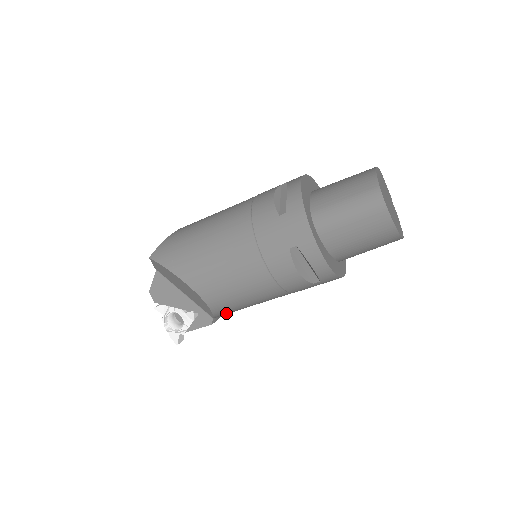
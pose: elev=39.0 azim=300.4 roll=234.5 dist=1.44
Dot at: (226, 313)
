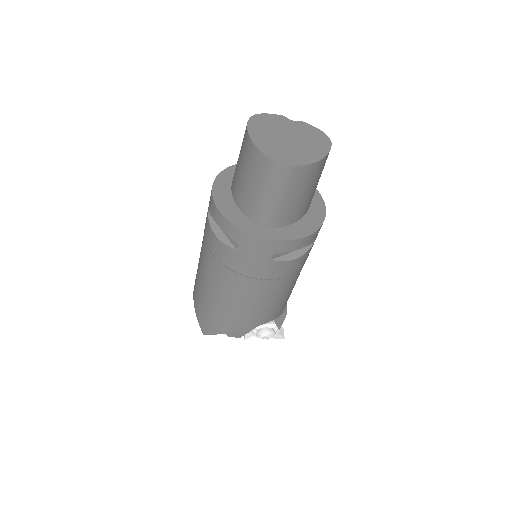
Dot at: occluded
